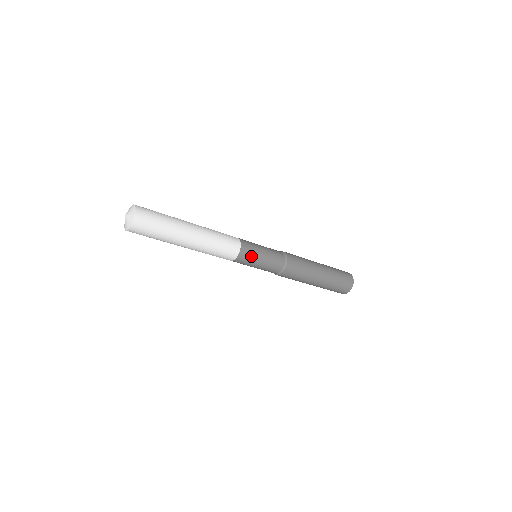
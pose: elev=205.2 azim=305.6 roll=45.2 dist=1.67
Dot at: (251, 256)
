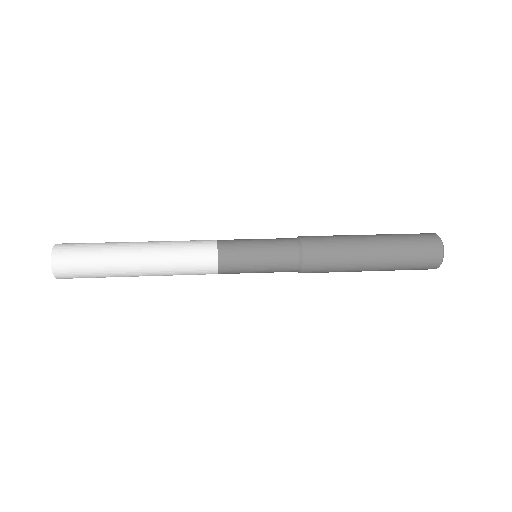
Dot at: (239, 273)
